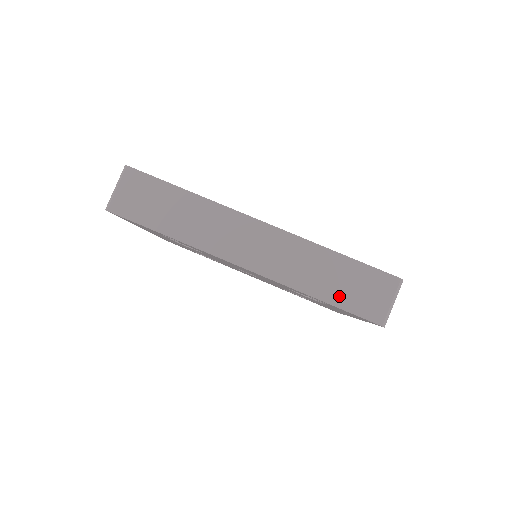
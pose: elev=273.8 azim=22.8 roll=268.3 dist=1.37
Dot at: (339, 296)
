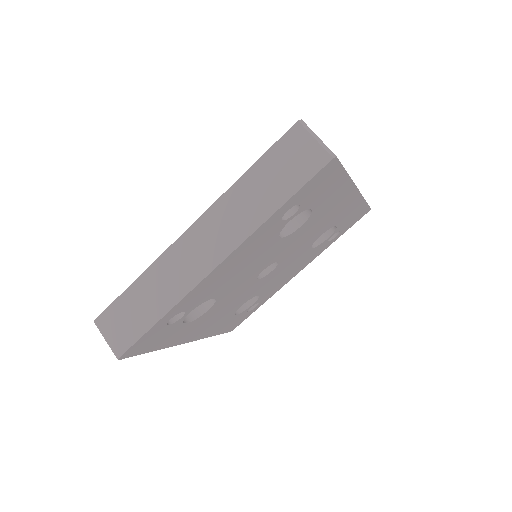
Dot at: (285, 188)
